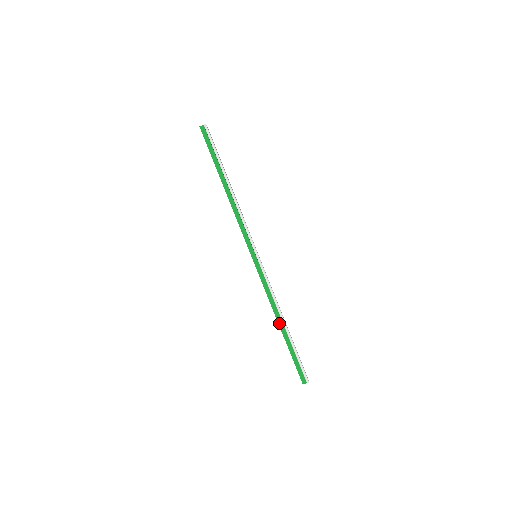
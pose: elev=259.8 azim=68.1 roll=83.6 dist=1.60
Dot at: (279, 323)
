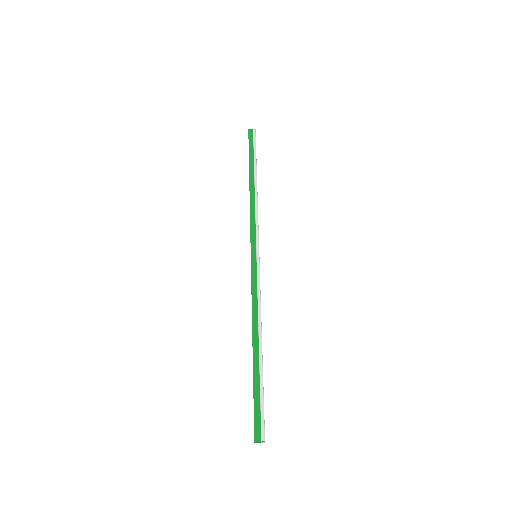
Dot at: (254, 340)
